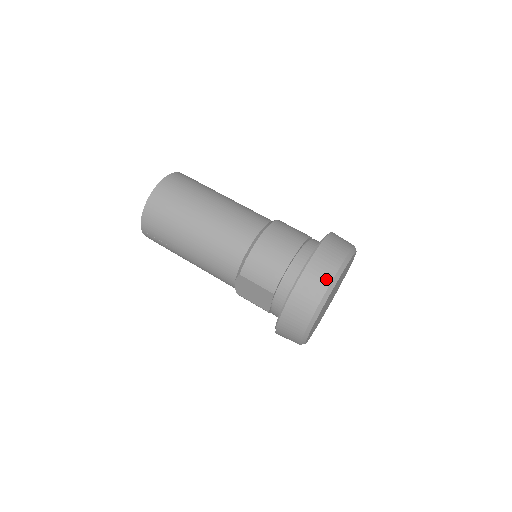
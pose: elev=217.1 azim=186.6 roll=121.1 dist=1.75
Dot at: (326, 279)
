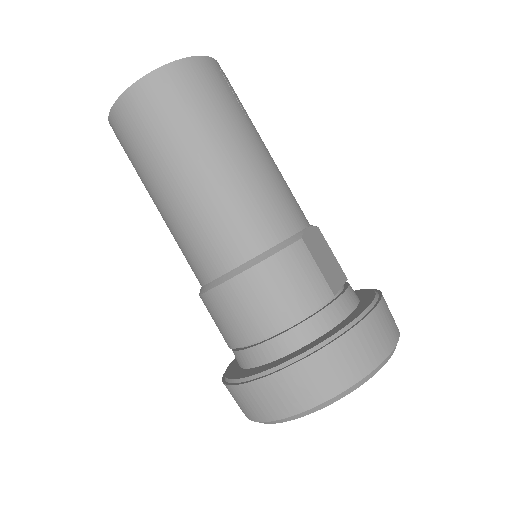
Dot at: (257, 415)
